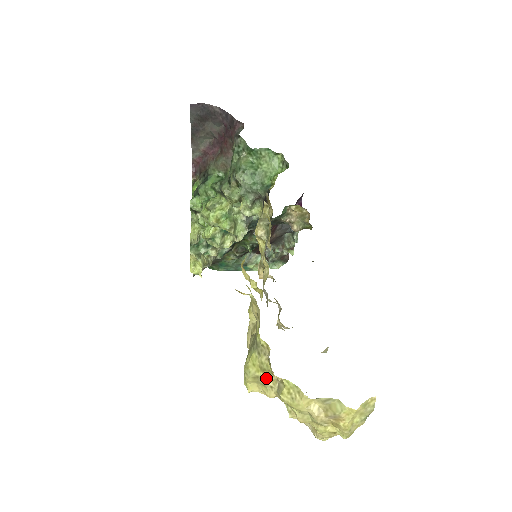
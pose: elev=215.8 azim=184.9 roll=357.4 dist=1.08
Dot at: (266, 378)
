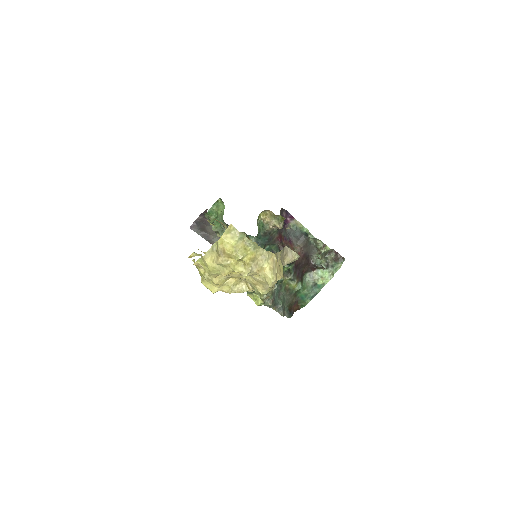
Dot at: (203, 274)
